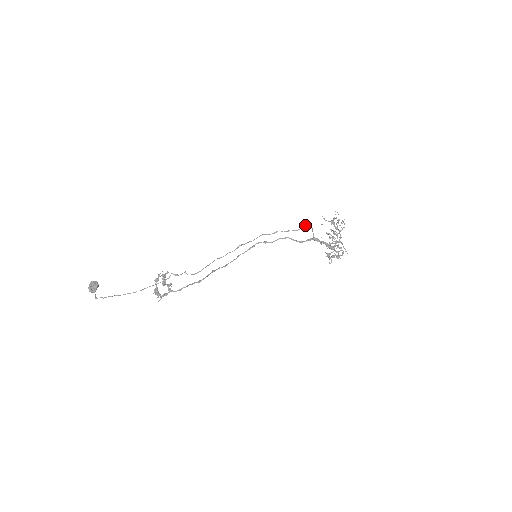
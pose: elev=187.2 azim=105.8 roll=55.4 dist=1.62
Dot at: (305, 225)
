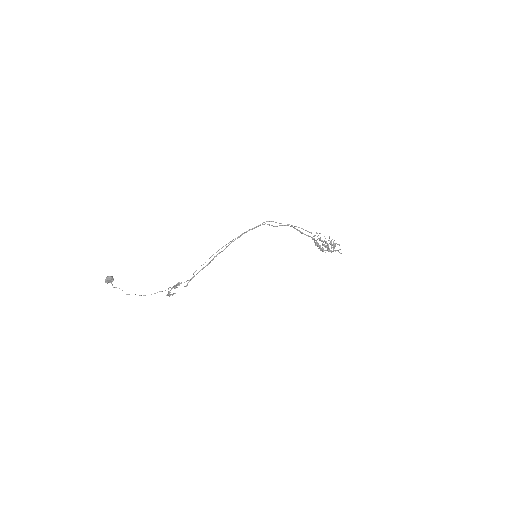
Dot at: (311, 233)
